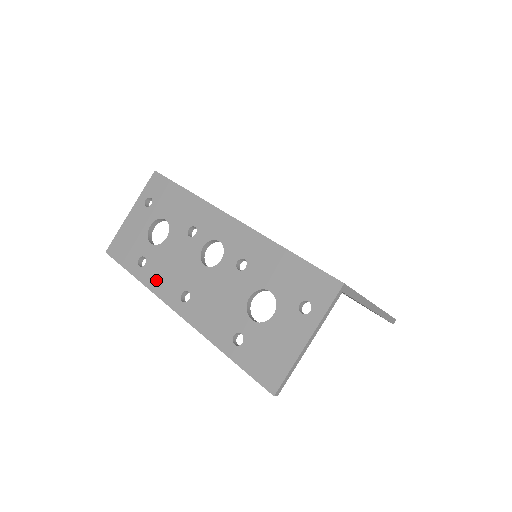
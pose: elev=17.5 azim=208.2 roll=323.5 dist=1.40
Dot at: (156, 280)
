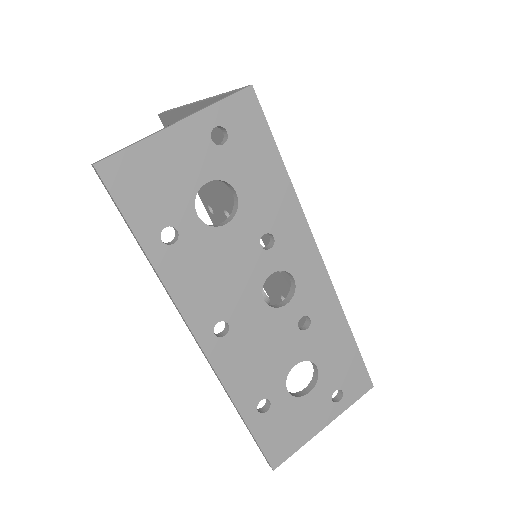
Dot at: (185, 282)
